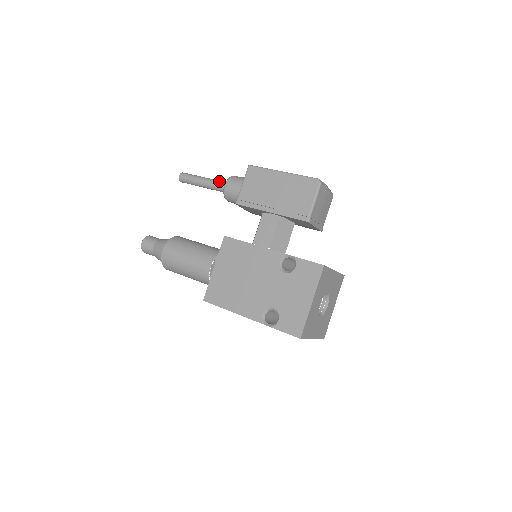
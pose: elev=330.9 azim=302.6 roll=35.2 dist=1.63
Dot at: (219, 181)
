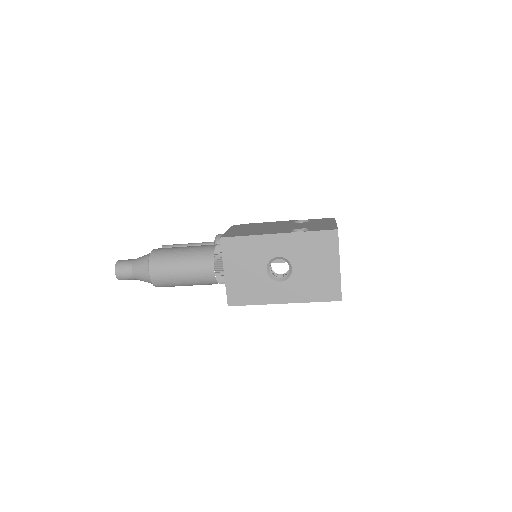
Dot at: occluded
